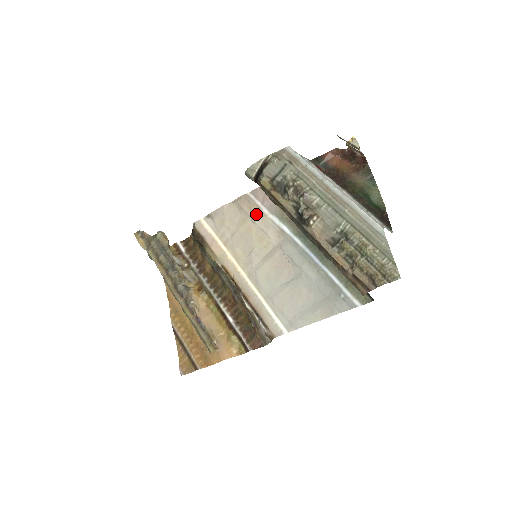
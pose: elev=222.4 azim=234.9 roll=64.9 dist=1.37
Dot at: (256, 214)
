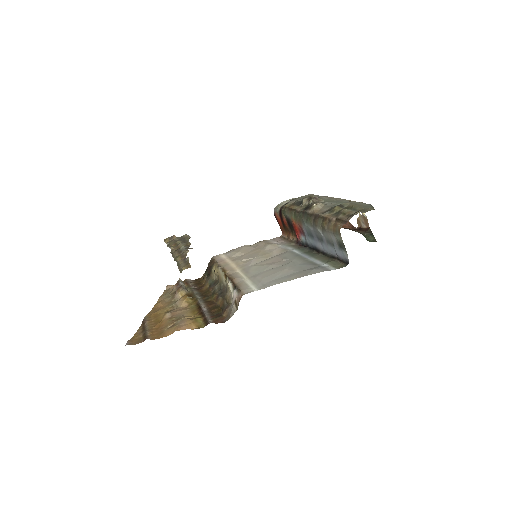
Dot at: (269, 244)
